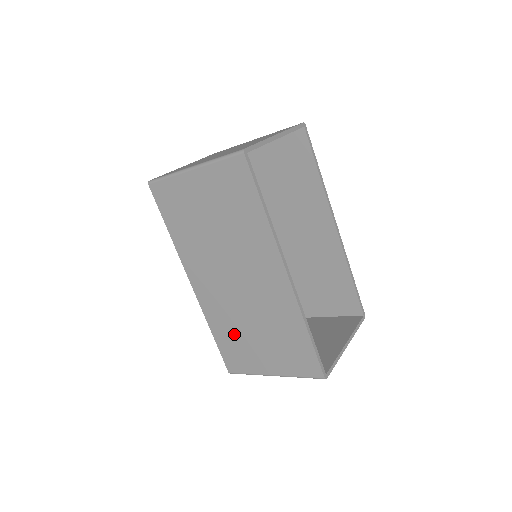
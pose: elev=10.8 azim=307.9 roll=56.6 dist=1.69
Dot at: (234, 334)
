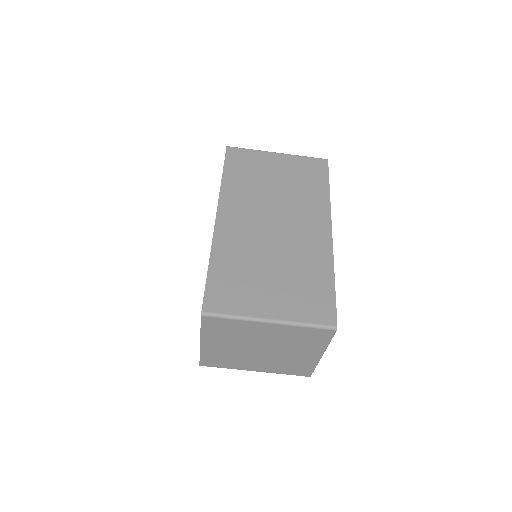
Dot at: (241, 269)
